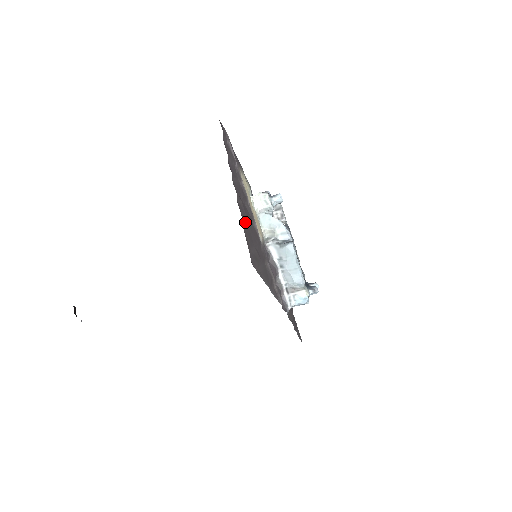
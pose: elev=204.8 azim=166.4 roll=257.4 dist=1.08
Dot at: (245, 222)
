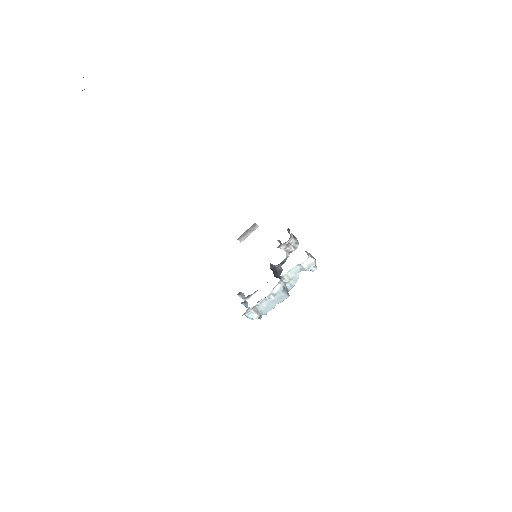
Dot at: occluded
